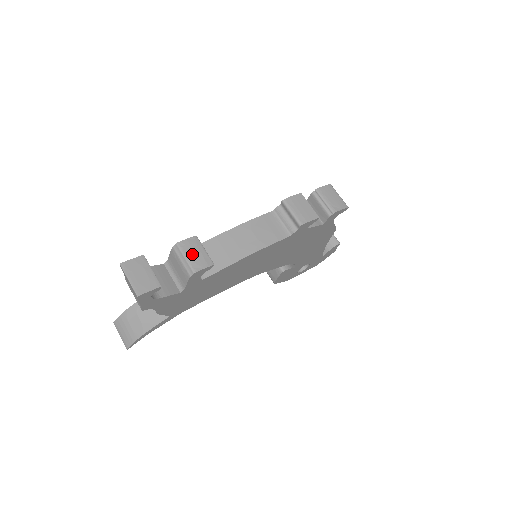
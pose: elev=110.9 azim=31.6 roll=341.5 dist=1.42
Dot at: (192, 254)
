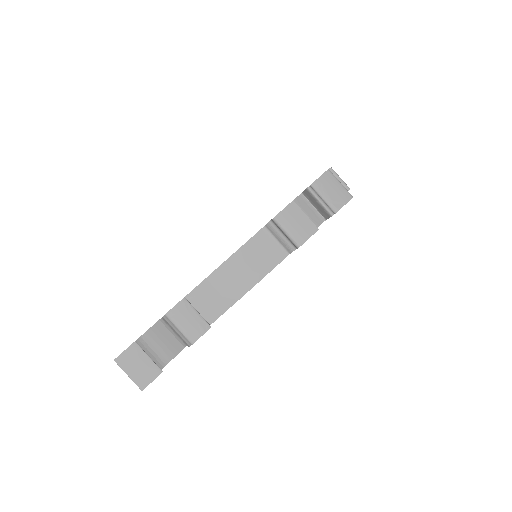
Dot at: (185, 323)
